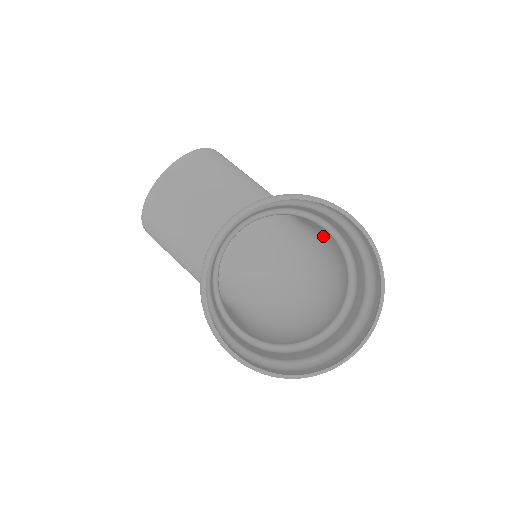
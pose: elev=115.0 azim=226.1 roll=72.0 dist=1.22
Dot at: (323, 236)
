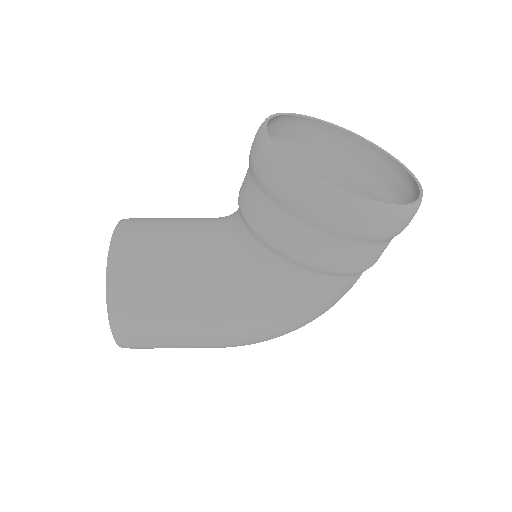
Dot at: occluded
